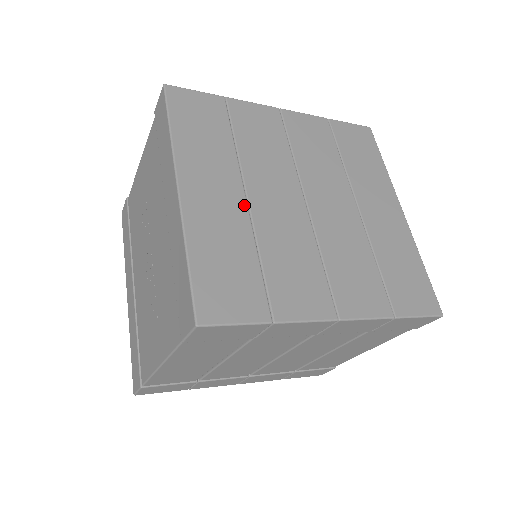
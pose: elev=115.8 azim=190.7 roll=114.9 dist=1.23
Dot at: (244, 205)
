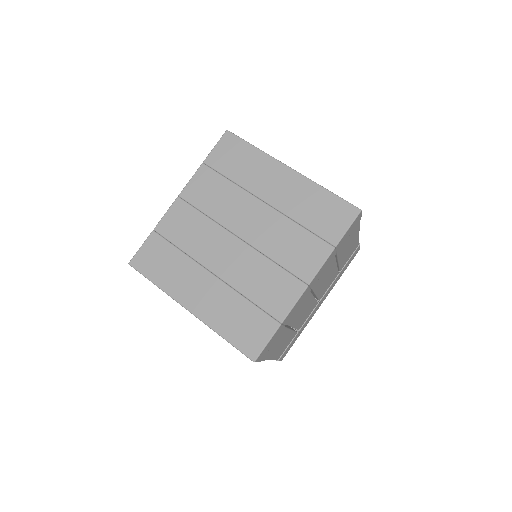
Dot at: (218, 281)
